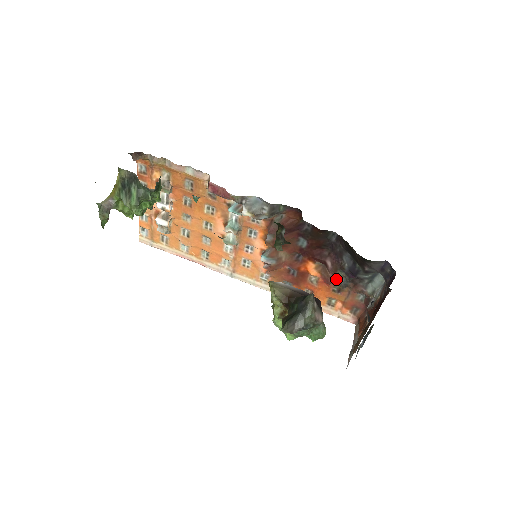
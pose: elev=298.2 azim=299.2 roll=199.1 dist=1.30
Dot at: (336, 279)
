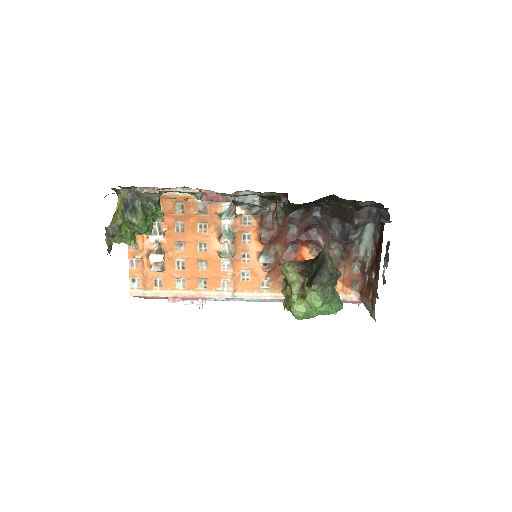
Dot at: (331, 253)
